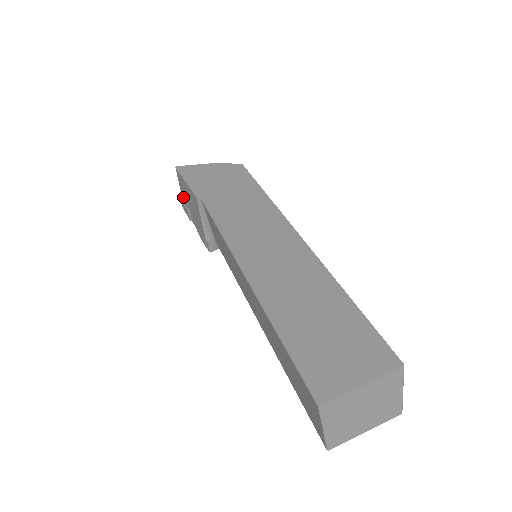
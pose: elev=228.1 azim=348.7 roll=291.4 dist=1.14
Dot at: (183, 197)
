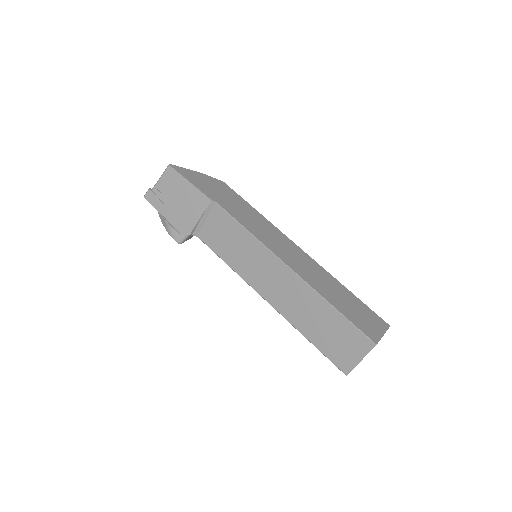
Dot at: (159, 190)
